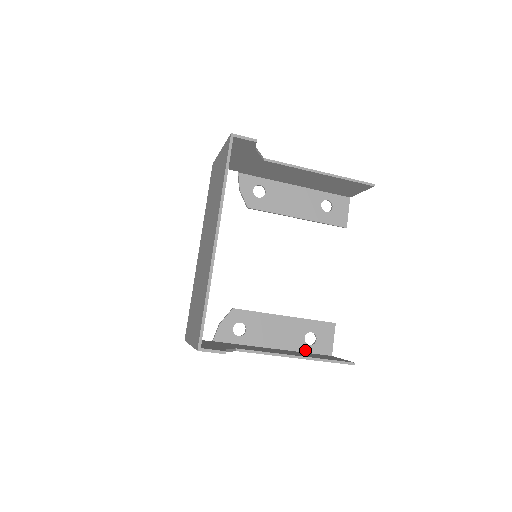
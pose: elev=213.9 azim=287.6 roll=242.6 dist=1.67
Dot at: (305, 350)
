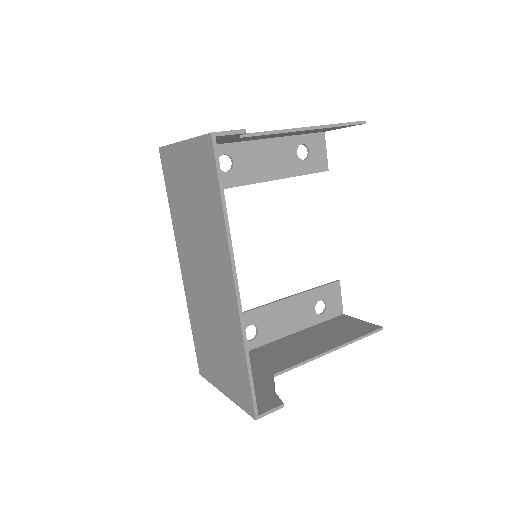
Dot at: (318, 321)
